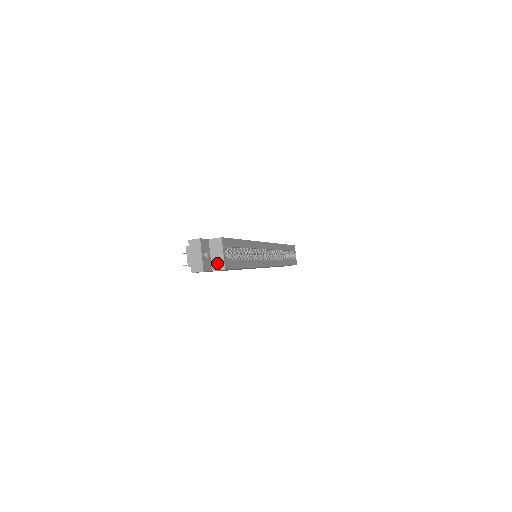
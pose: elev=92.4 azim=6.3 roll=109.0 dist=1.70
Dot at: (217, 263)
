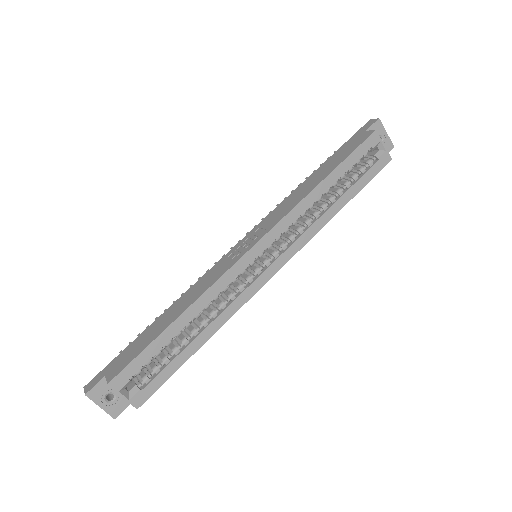
Dot at: occluded
